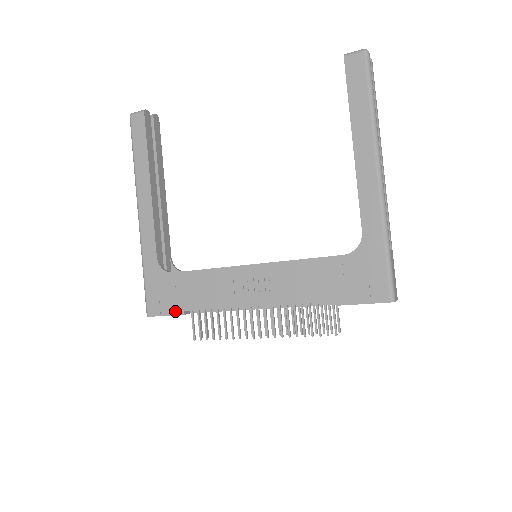
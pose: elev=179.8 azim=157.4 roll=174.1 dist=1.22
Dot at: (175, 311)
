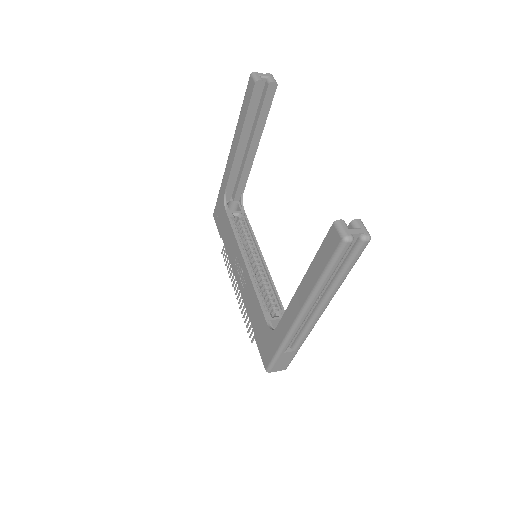
Dot at: (219, 230)
